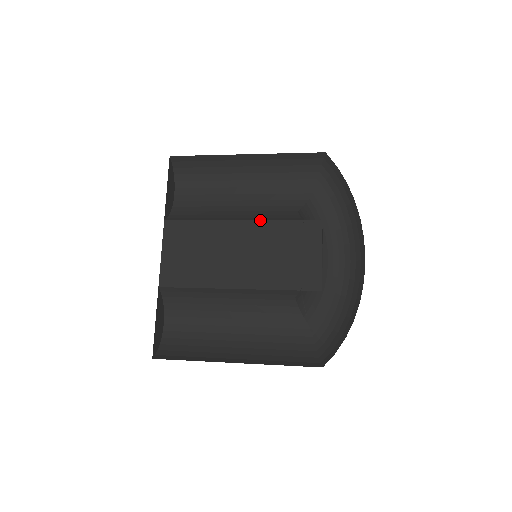
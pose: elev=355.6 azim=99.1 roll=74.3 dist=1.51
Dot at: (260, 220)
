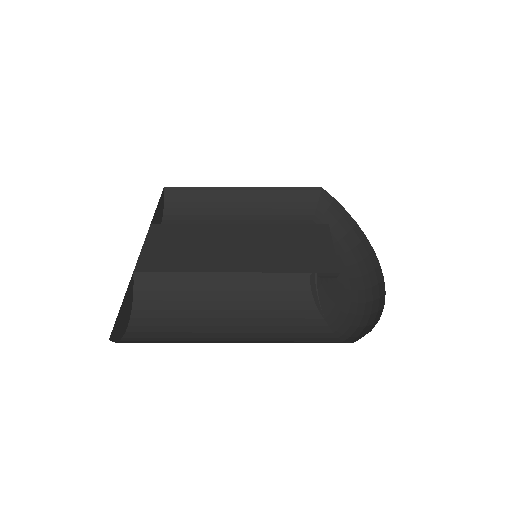
Dot at: (261, 224)
